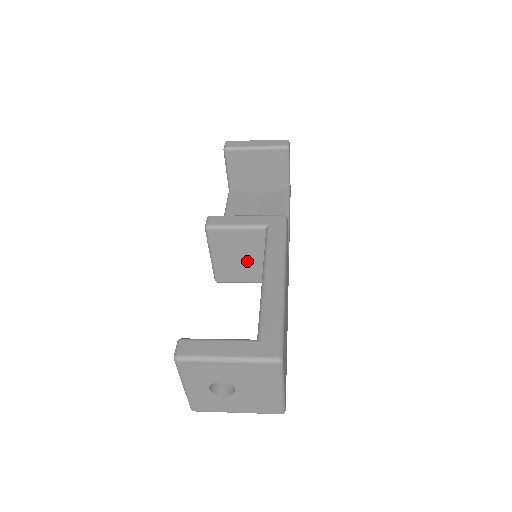
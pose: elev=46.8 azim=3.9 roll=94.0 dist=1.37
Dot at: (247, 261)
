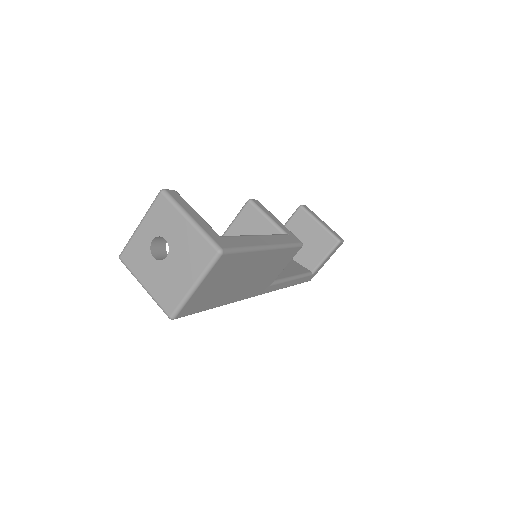
Dot at: occluded
